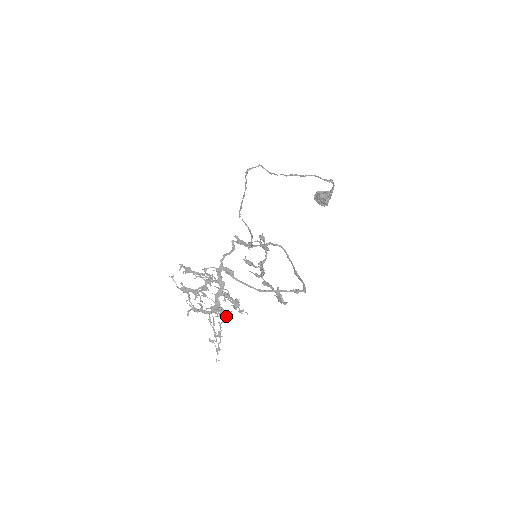
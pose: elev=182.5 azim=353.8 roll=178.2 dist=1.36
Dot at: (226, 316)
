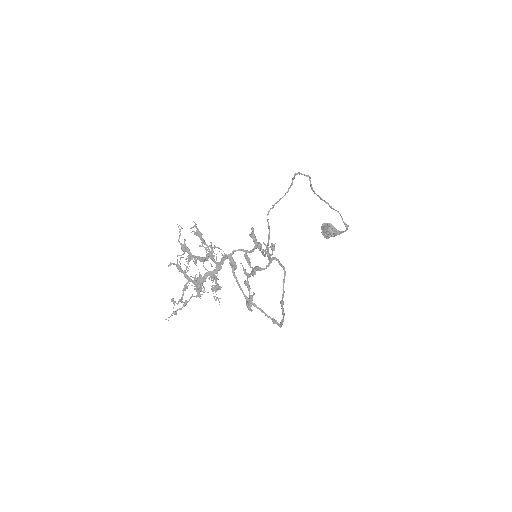
Dot at: (202, 294)
